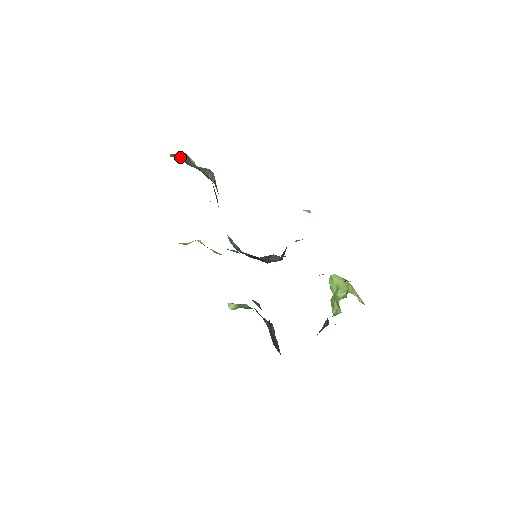
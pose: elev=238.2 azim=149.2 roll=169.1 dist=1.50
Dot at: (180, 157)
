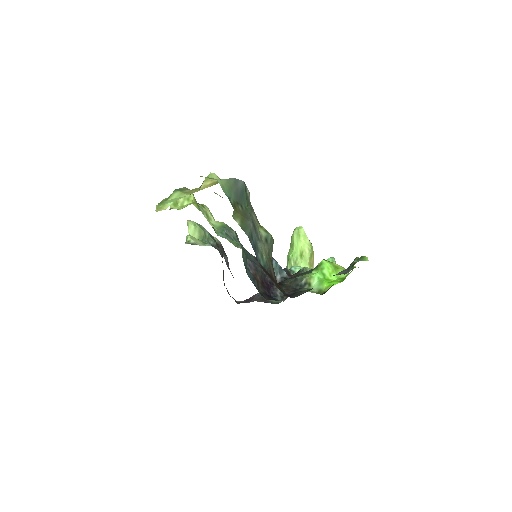
Dot at: (250, 237)
